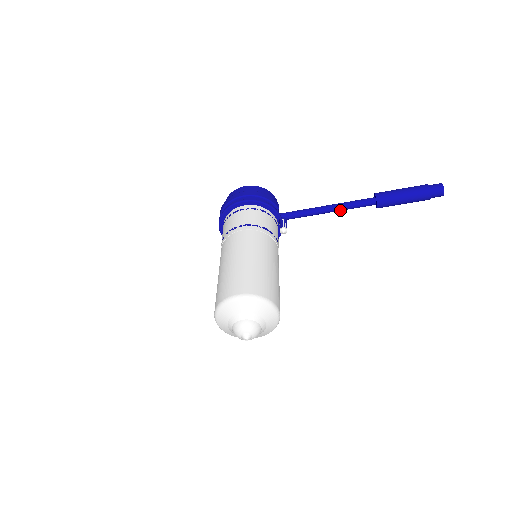
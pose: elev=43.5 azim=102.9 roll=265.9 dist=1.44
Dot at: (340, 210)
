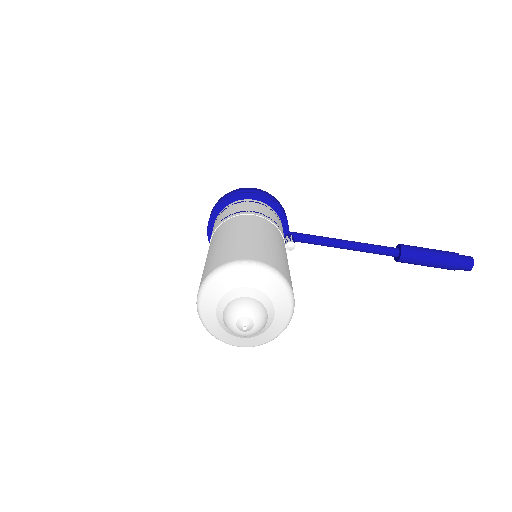
Dot at: (357, 249)
